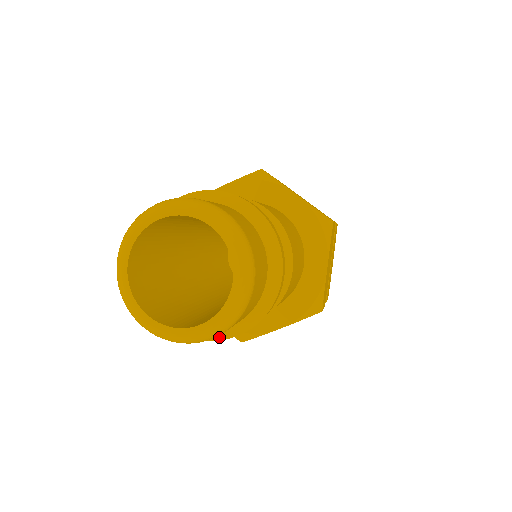
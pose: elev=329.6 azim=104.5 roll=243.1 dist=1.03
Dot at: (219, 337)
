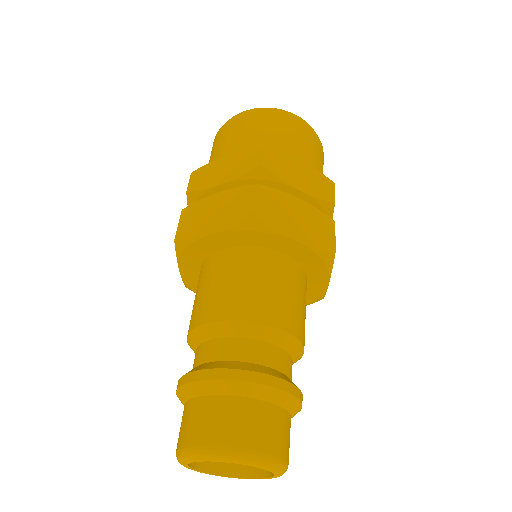
Dot at: occluded
